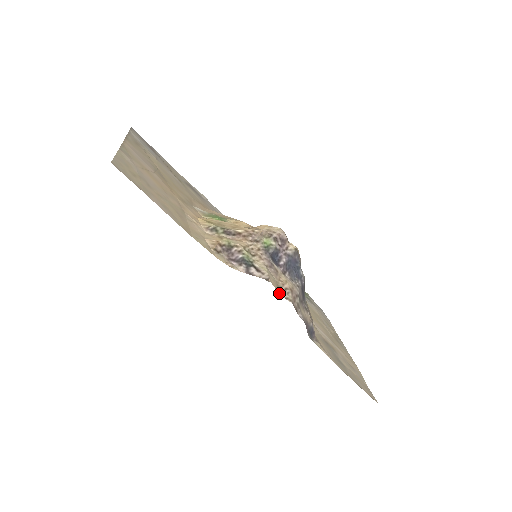
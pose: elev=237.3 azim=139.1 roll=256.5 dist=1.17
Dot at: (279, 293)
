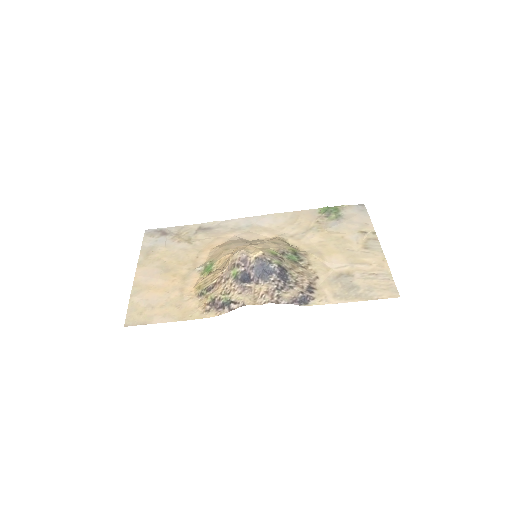
Dot at: occluded
